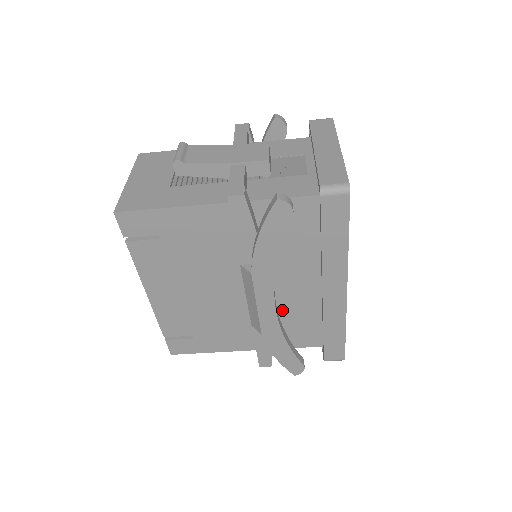
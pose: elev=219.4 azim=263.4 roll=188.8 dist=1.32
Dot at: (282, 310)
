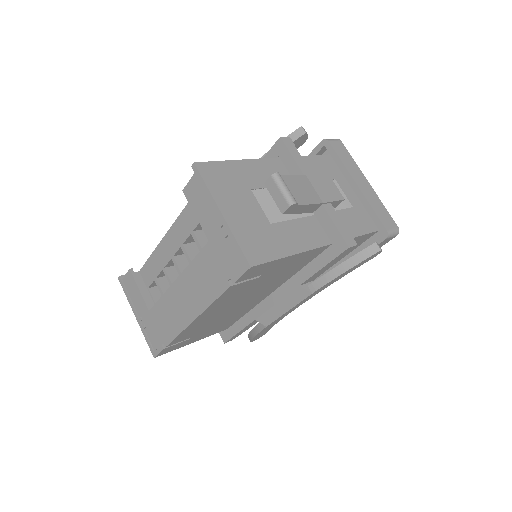
Dot at: occluded
